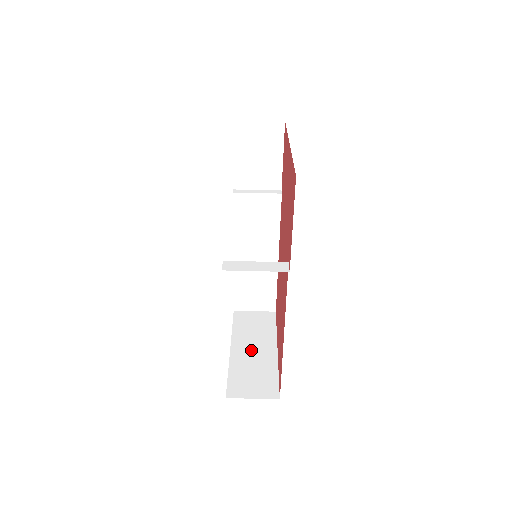
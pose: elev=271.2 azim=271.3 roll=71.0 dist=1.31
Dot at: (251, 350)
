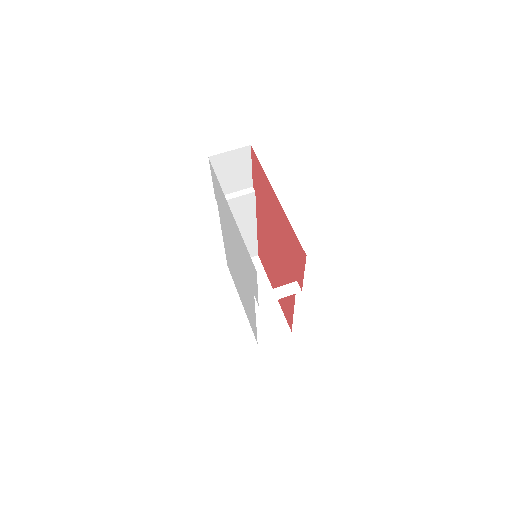
Dot at: occluded
